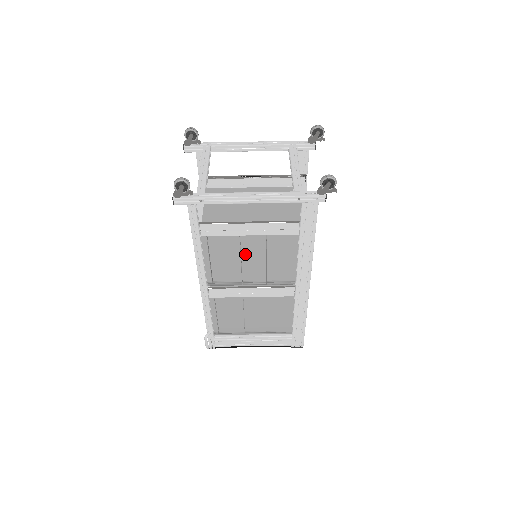
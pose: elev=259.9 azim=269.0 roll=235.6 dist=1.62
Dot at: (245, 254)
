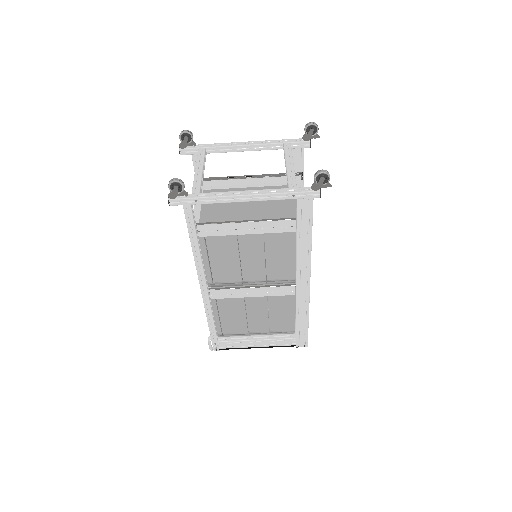
Dot at: (244, 254)
